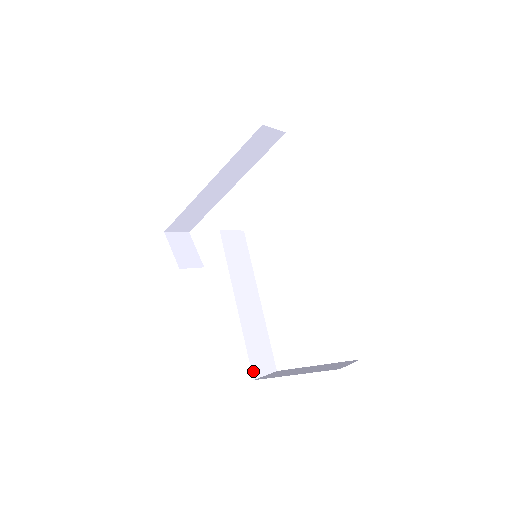
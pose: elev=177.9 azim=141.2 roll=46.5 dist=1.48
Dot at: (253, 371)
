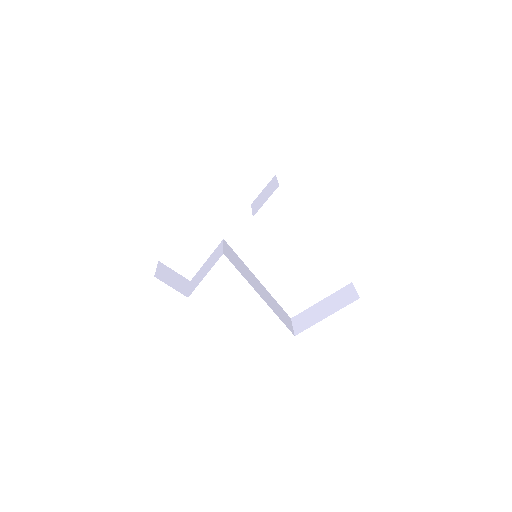
Dot at: (291, 331)
